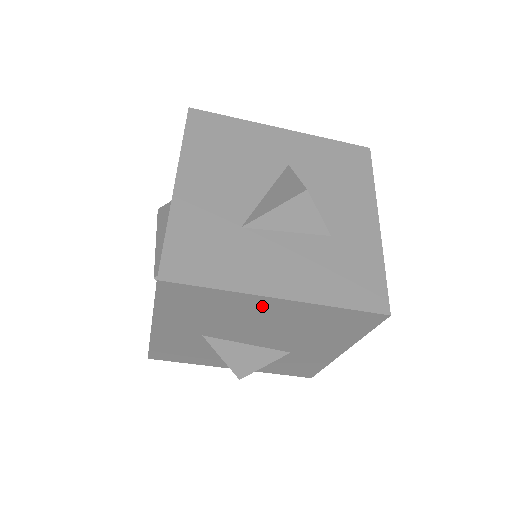
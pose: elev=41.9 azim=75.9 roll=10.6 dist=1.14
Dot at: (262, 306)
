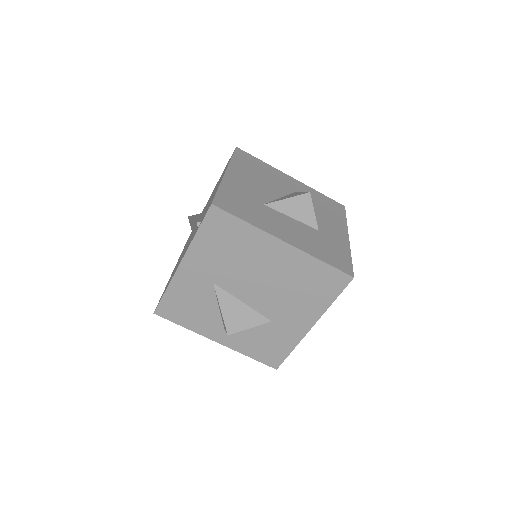
Dot at: (270, 249)
